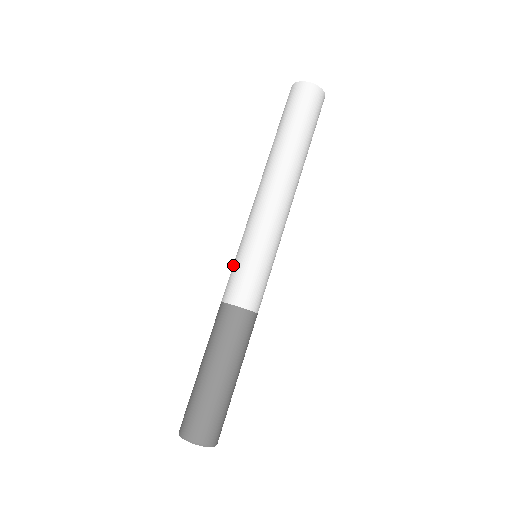
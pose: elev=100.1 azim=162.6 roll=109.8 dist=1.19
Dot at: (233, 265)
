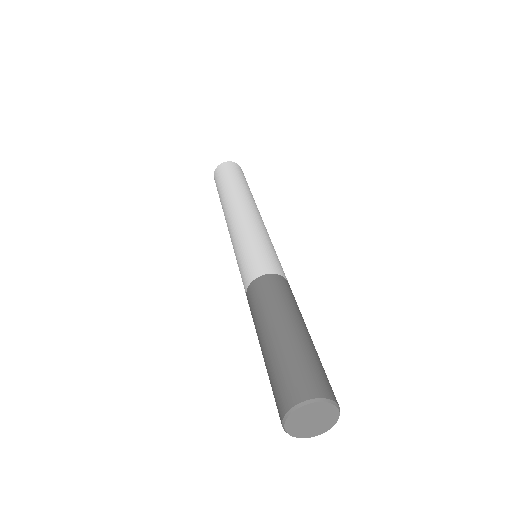
Dot at: (245, 254)
